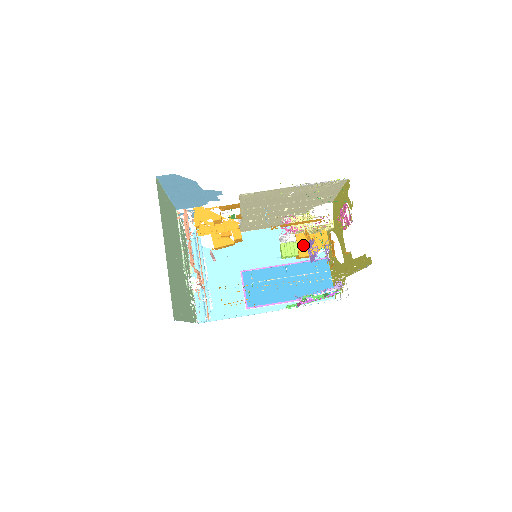
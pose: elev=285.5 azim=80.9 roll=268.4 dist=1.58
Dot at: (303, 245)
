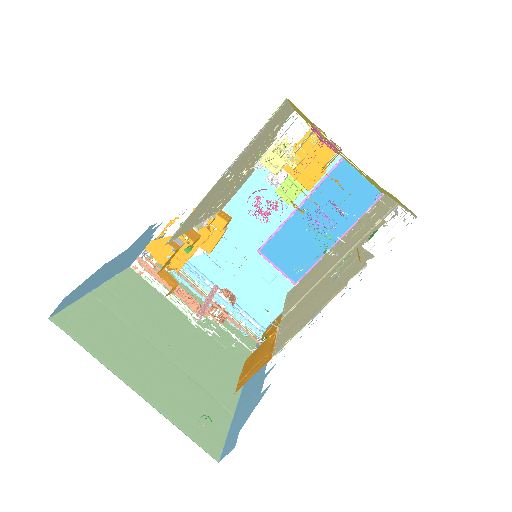
Dot at: (302, 174)
